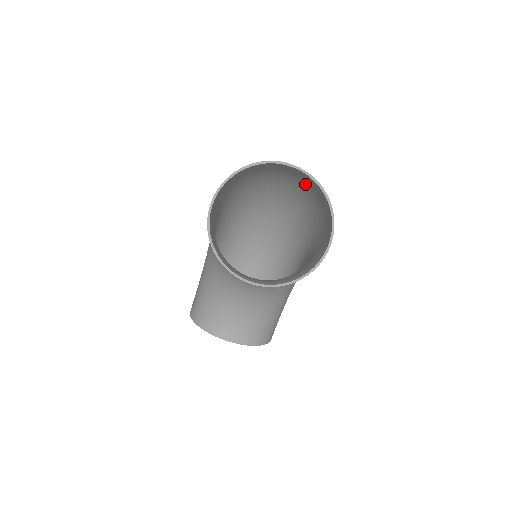
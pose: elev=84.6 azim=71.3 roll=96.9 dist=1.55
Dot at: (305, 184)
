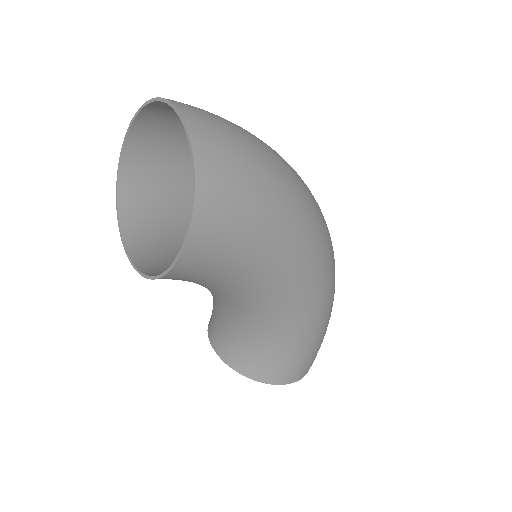
Dot at: (257, 152)
